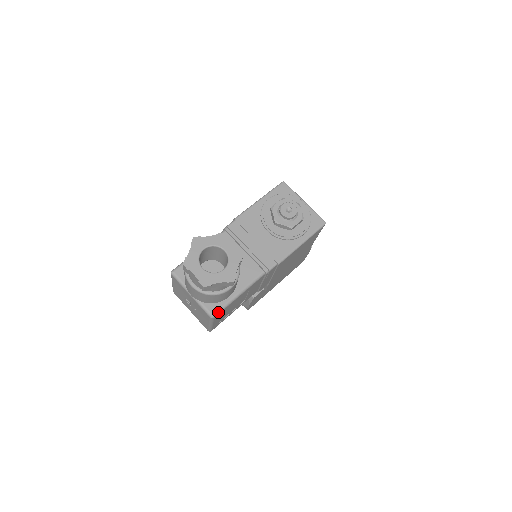
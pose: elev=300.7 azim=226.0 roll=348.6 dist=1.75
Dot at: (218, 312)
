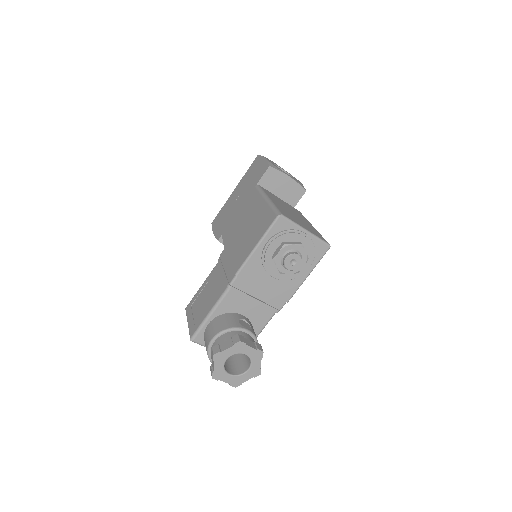
Dot at: occluded
